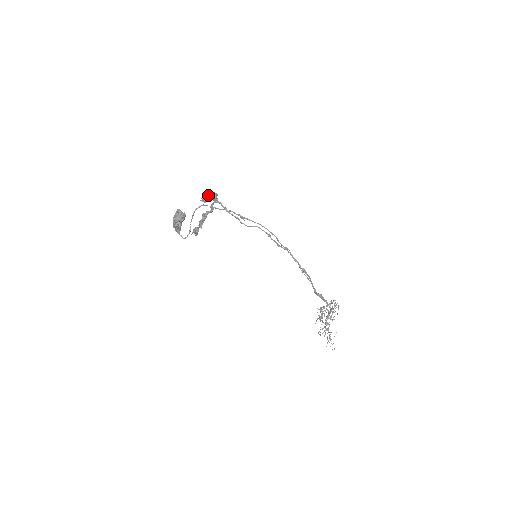
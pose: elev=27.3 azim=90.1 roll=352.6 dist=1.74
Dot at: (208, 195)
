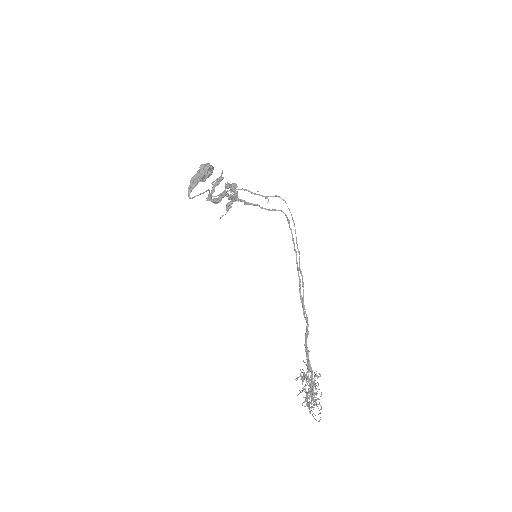
Dot at: (235, 184)
